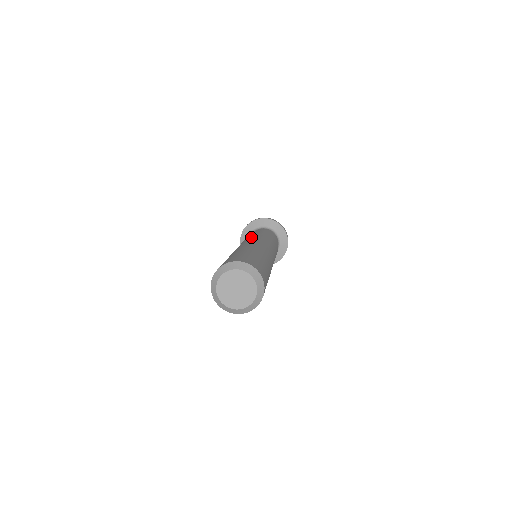
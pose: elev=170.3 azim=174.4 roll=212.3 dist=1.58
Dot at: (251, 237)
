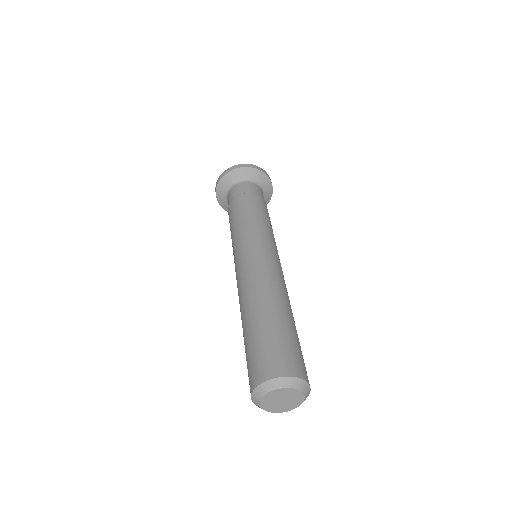
Dot at: (241, 243)
